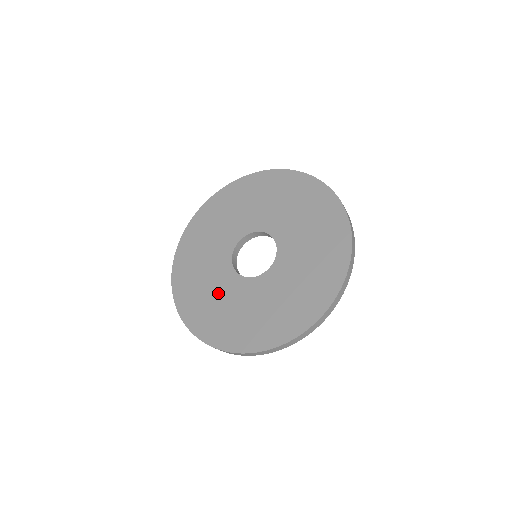
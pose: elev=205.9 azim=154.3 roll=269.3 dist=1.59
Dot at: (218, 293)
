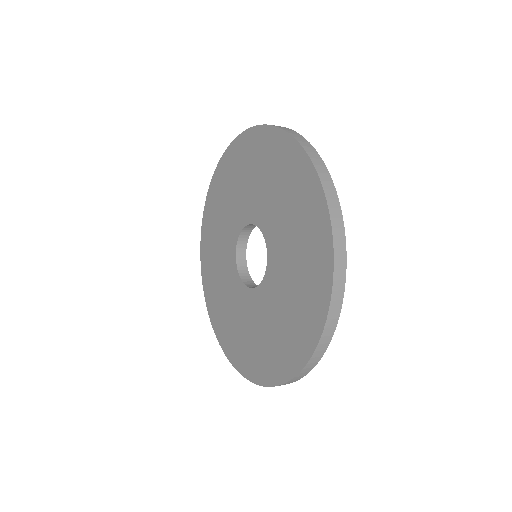
Dot at: (222, 238)
